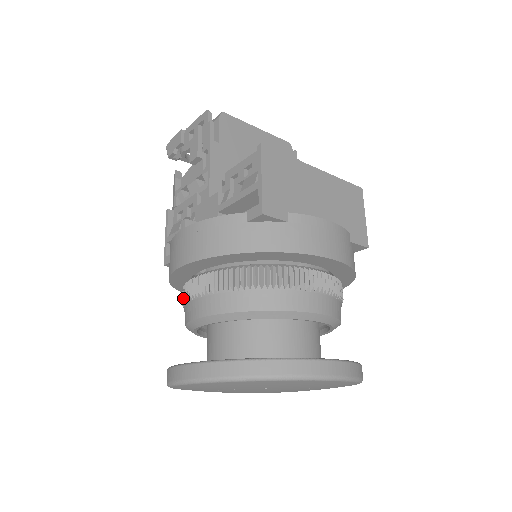
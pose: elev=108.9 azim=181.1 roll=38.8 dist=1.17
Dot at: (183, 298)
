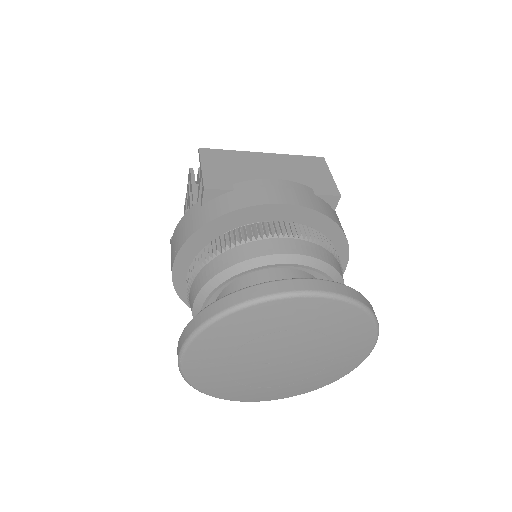
Dot at: (189, 304)
